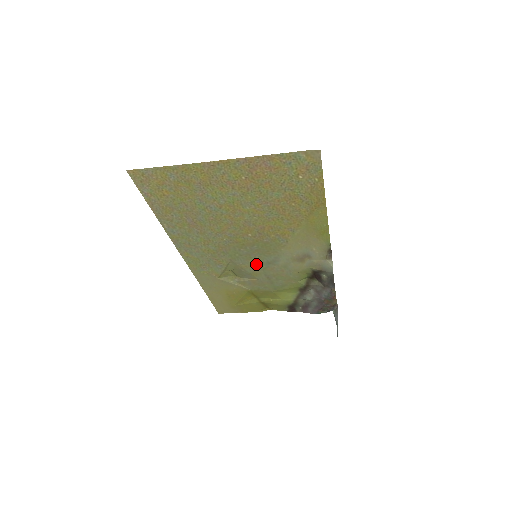
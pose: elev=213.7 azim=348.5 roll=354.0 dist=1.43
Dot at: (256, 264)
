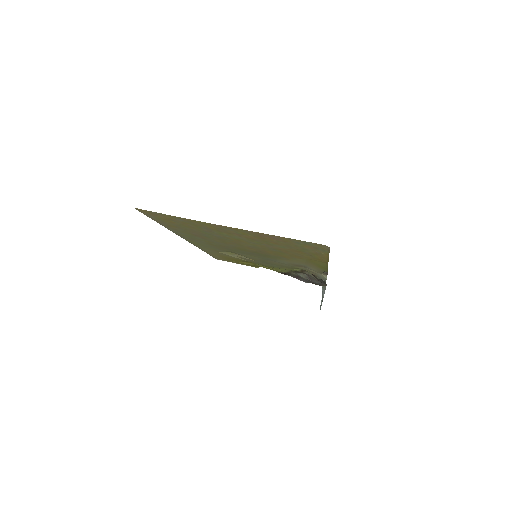
Dot at: (255, 257)
